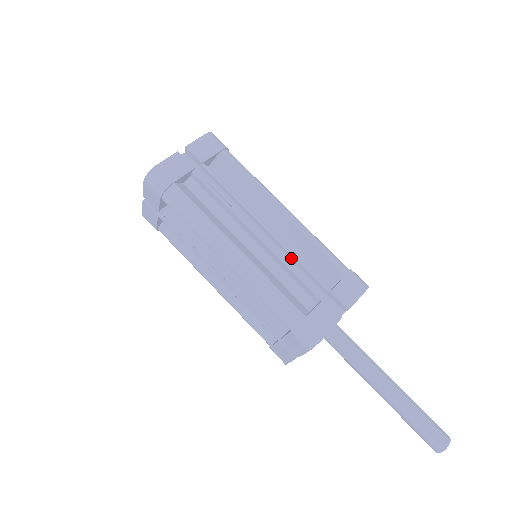
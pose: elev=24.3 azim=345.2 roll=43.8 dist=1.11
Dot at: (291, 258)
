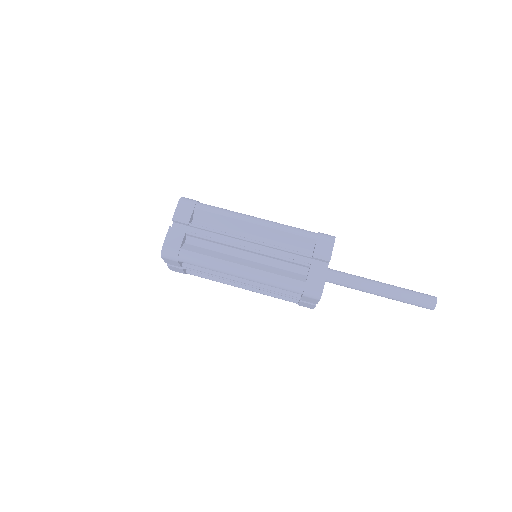
Dot at: (277, 249)
